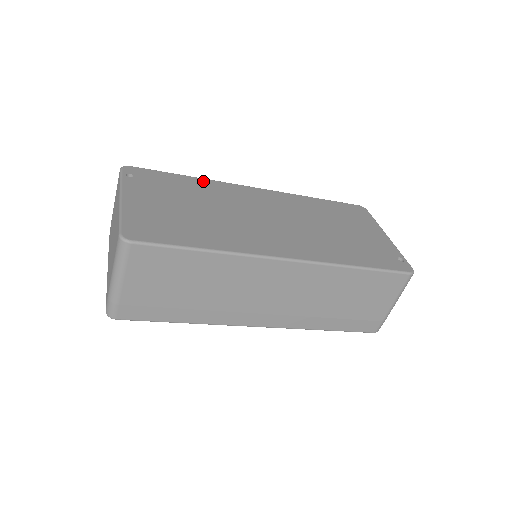
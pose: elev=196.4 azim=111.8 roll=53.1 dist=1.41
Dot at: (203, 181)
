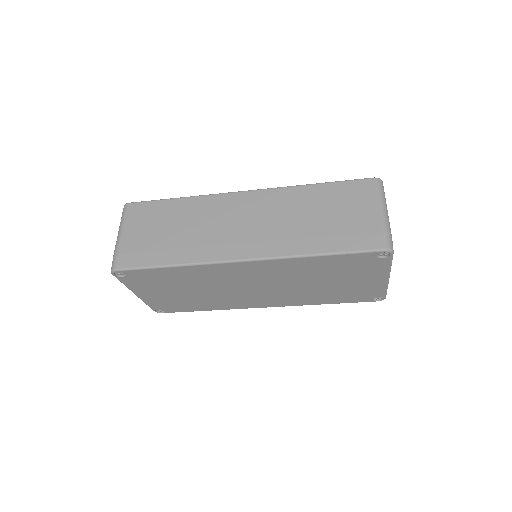
Dot at: occluded
